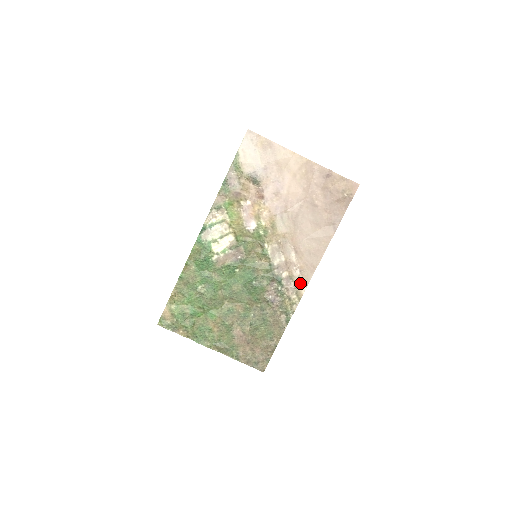
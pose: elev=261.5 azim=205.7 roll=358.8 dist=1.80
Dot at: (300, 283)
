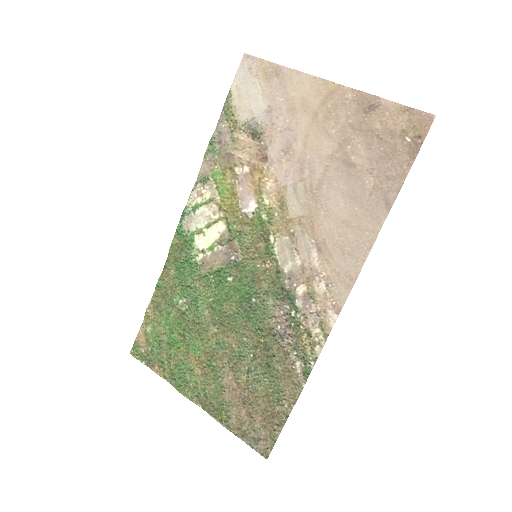
Dot at: (327, 307)
